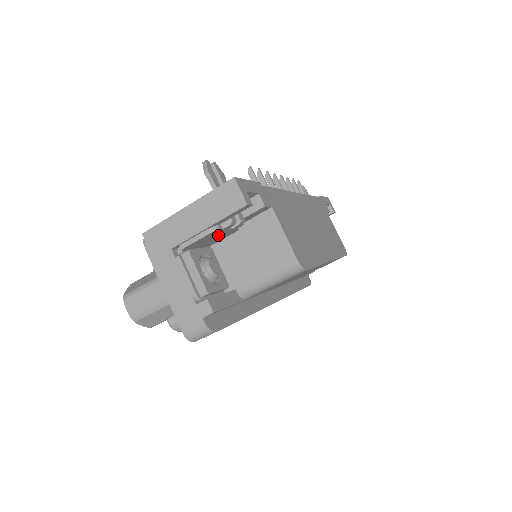
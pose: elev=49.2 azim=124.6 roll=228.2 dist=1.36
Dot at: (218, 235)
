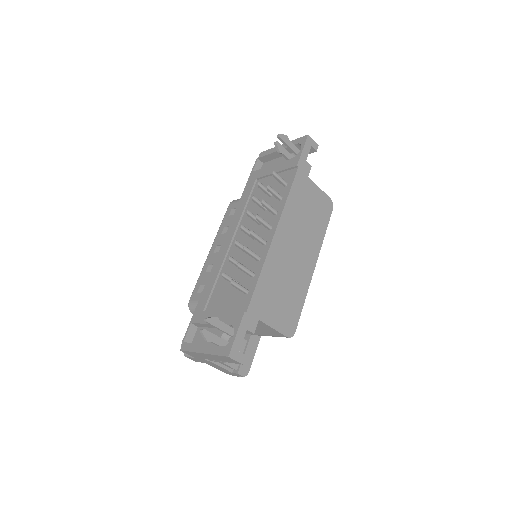
Dot at: occluded
